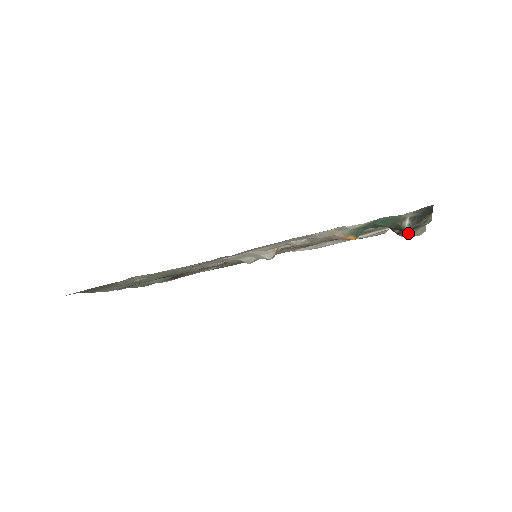
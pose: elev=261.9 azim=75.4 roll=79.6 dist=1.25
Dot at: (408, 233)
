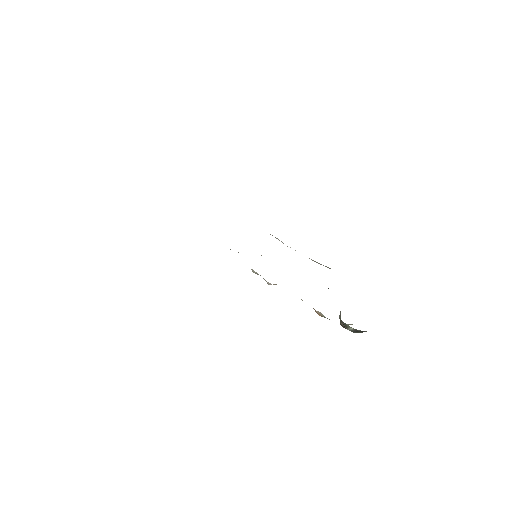
Dot at: occluded
